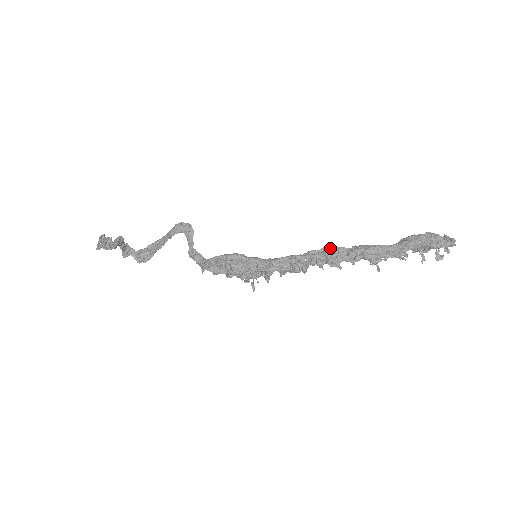
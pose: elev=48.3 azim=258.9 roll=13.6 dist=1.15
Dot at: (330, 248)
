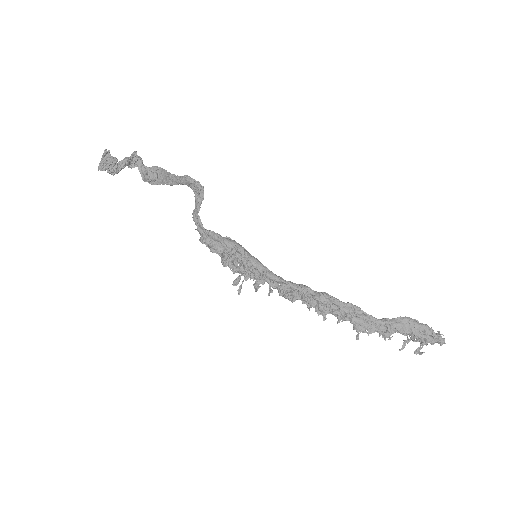
Dot at: (325, 298)
